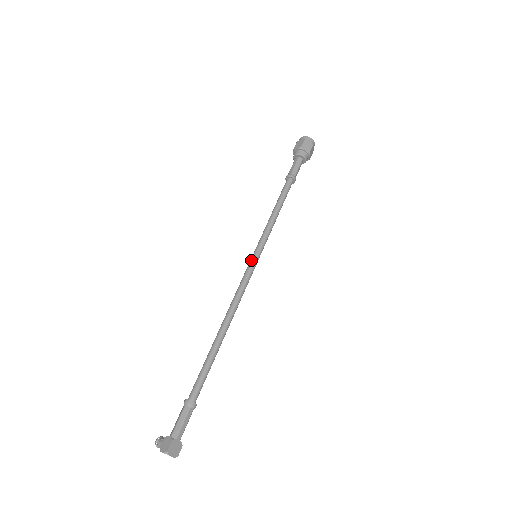
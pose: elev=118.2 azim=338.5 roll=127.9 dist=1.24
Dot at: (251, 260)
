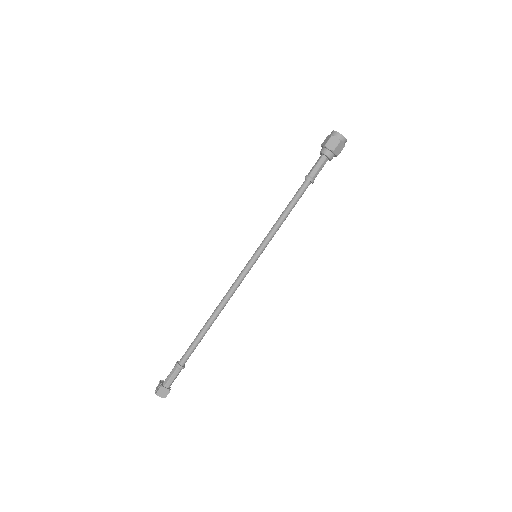
Dot at: (249, 260)
